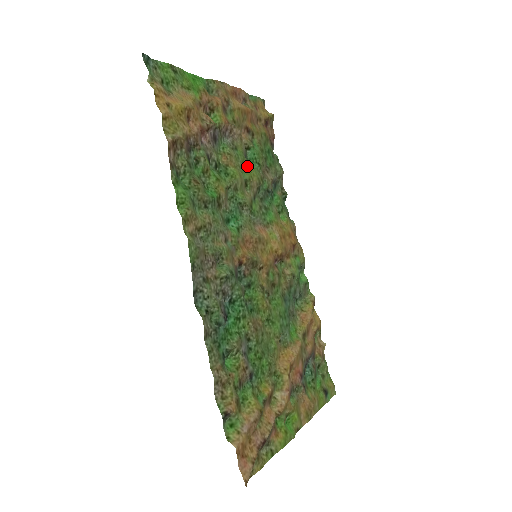
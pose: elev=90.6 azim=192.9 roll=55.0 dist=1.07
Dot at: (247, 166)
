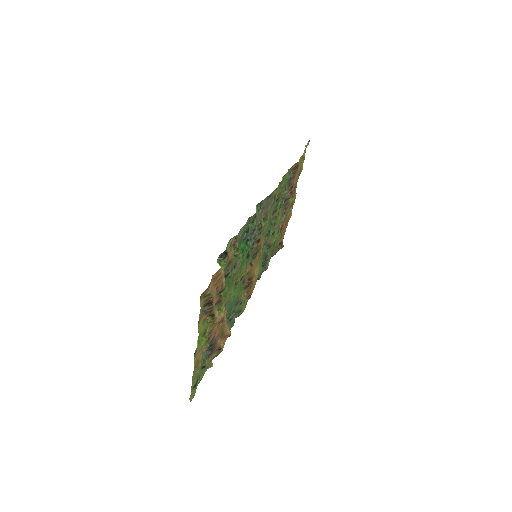
Dot at: (277, 231)
